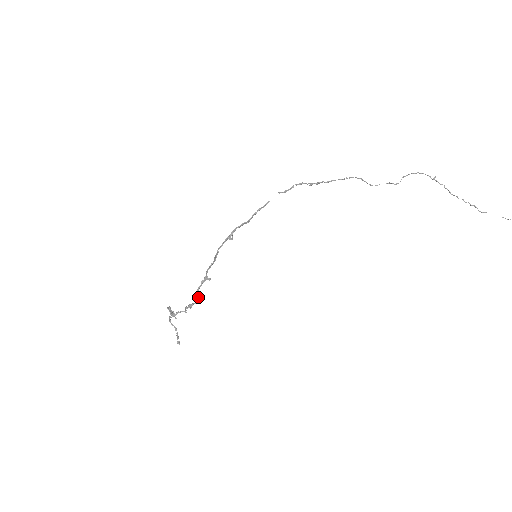
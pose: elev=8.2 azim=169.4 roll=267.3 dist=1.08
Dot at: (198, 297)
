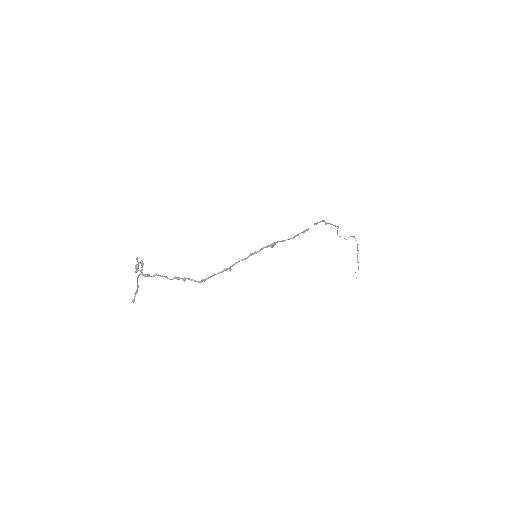
Dot at: occluded
